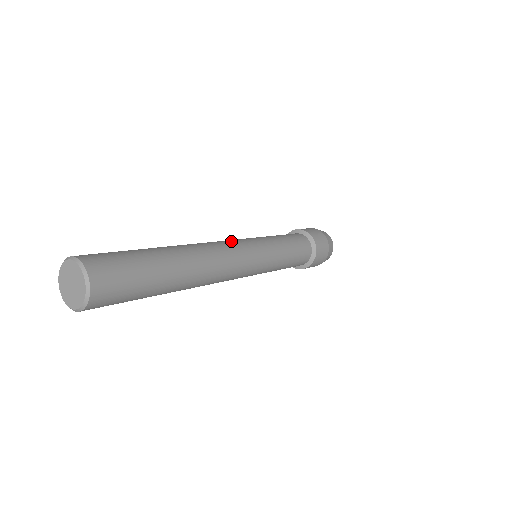
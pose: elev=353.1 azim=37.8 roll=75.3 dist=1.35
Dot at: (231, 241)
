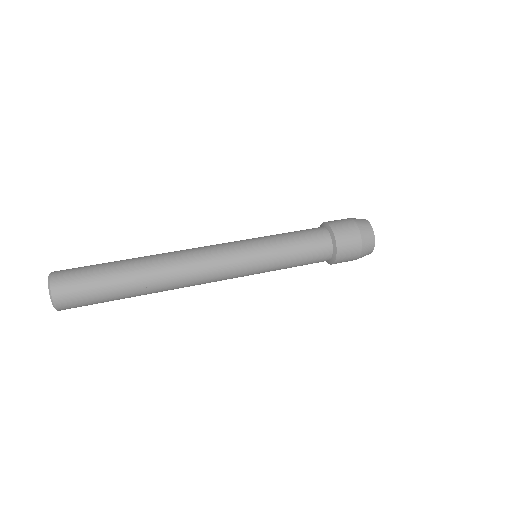
Dot at: (216, 256)
